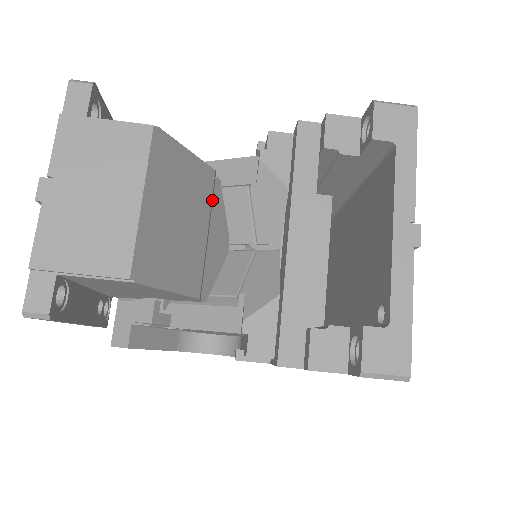
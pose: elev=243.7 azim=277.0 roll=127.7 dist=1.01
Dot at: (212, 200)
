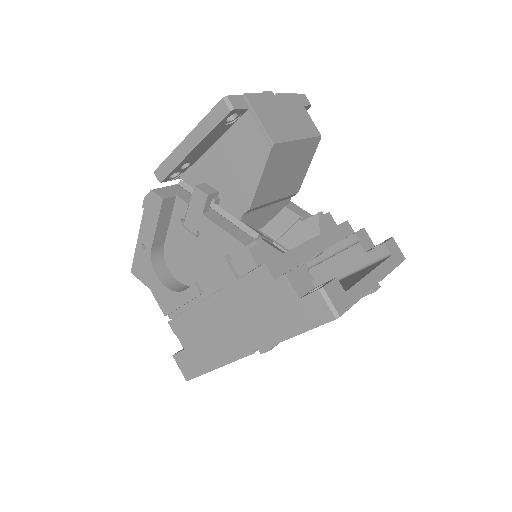
Dot at: (284, 199)
